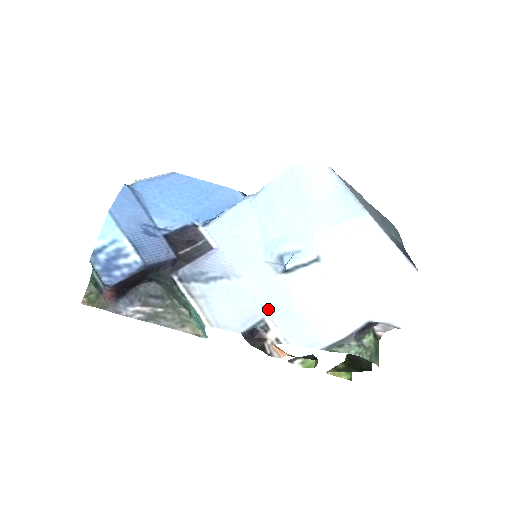
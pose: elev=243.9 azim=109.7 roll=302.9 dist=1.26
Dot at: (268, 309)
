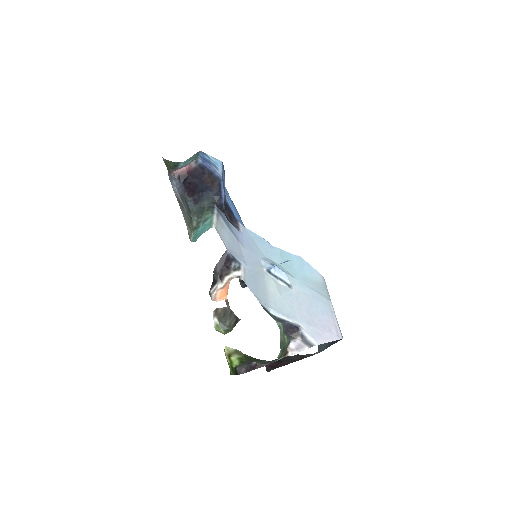
Dot at: (246, 266)
